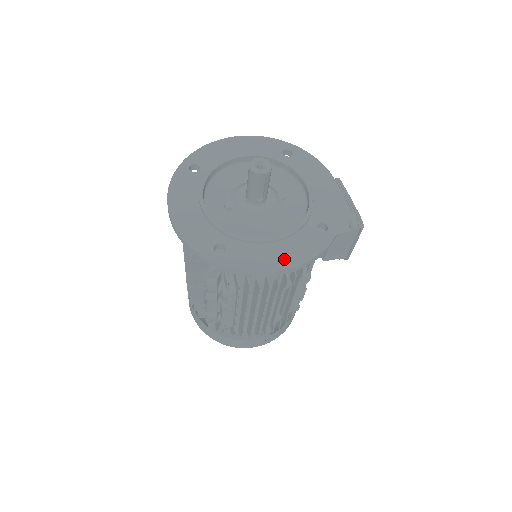
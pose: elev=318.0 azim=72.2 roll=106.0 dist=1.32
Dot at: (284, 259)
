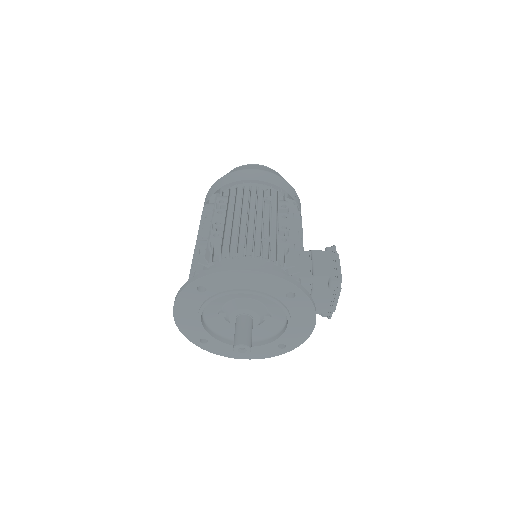
Dot at: (244, 355)
